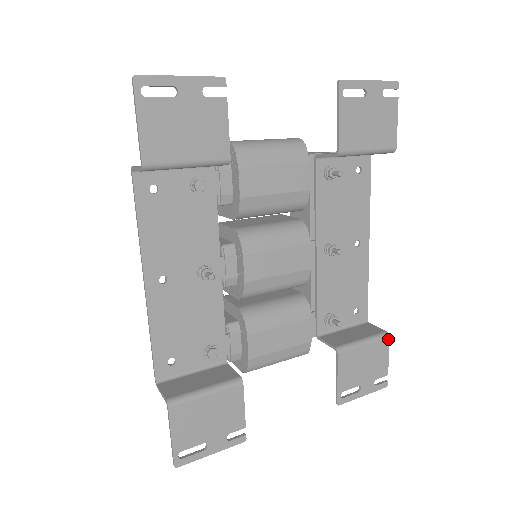
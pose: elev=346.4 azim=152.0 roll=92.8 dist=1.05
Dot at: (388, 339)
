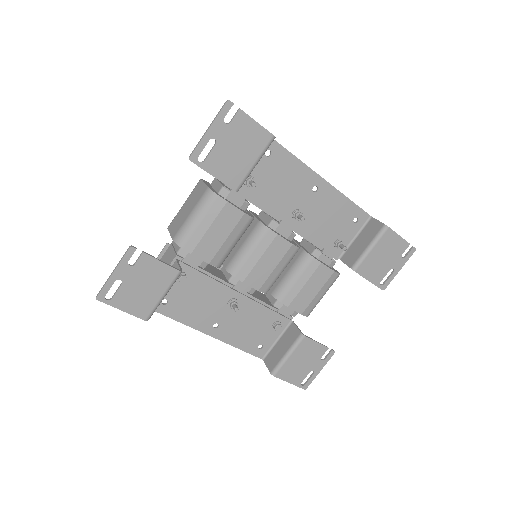
Dot at: (389, 229)
